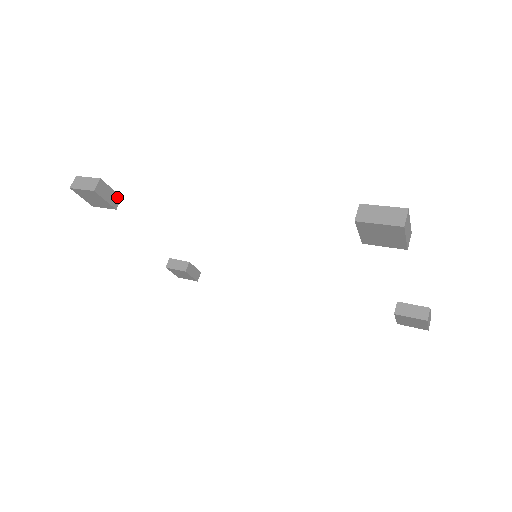
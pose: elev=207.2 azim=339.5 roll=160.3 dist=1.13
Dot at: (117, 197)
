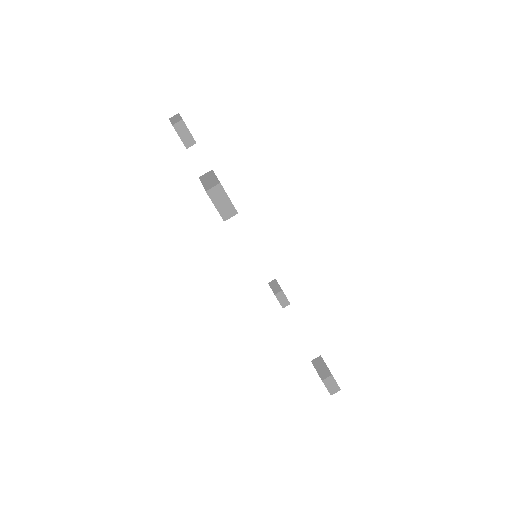
Dot at: occluded
